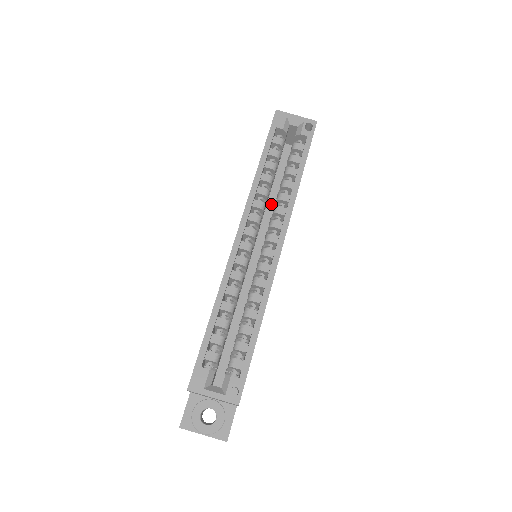
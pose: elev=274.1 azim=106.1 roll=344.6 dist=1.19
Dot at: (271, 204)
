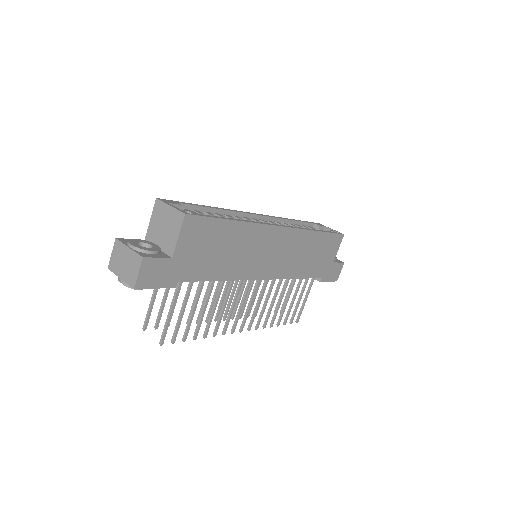
Dot at: occluded
